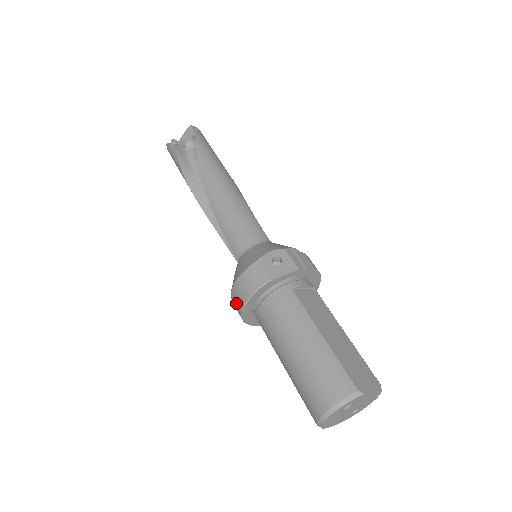
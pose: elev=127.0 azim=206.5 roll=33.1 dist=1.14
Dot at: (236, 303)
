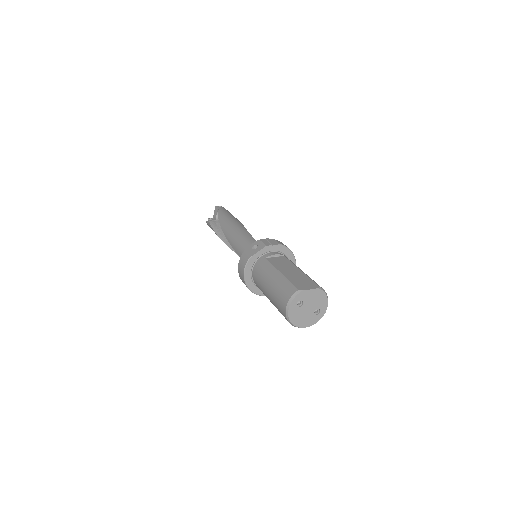
Dot at: (243, 282)
